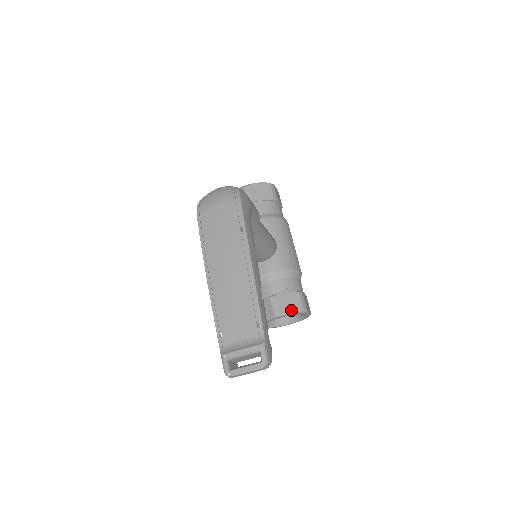
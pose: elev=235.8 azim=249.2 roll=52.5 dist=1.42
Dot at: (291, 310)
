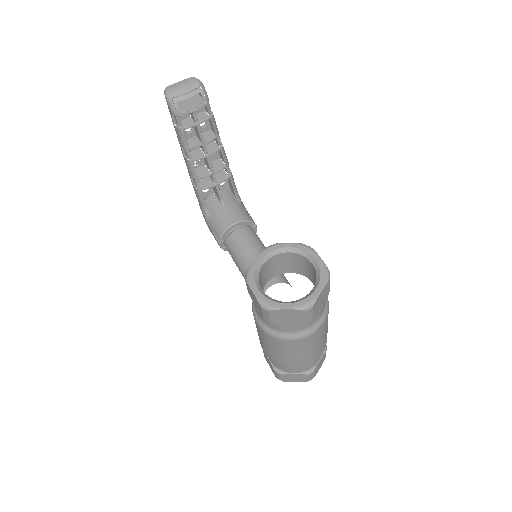
Dot at: (287, 246)
